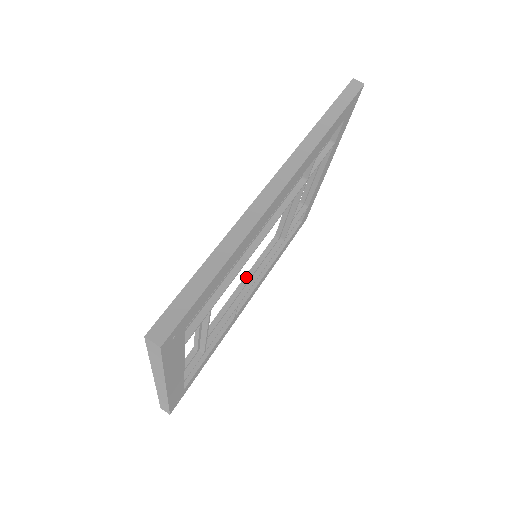
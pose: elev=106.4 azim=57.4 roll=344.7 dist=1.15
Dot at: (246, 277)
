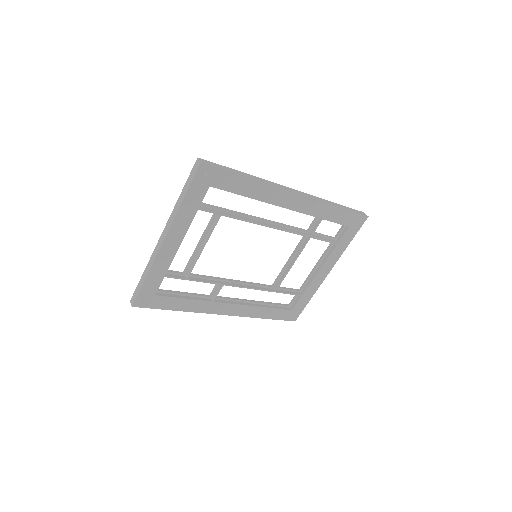
Dot at: (239, 280)
